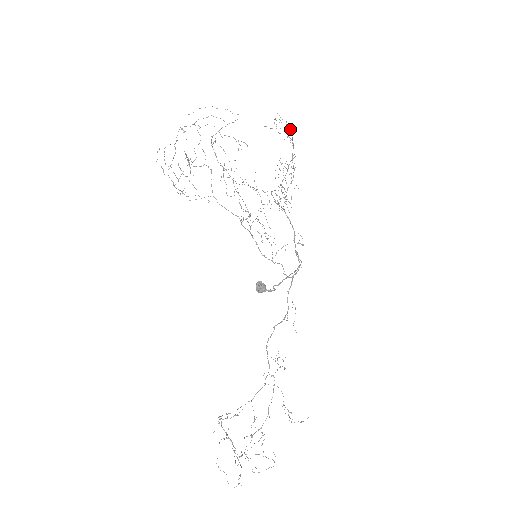
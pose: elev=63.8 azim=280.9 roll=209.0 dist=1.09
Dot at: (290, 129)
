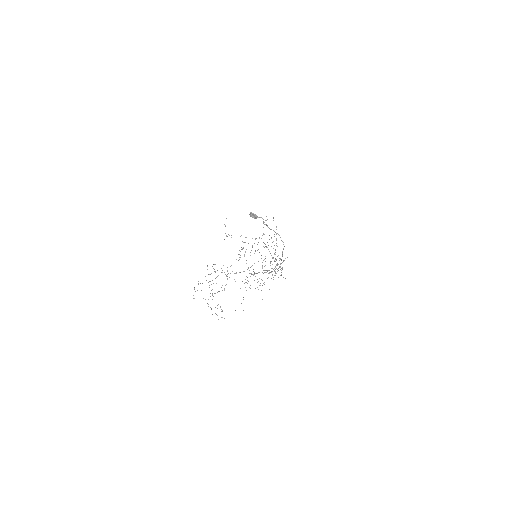
Dot at: occluded
